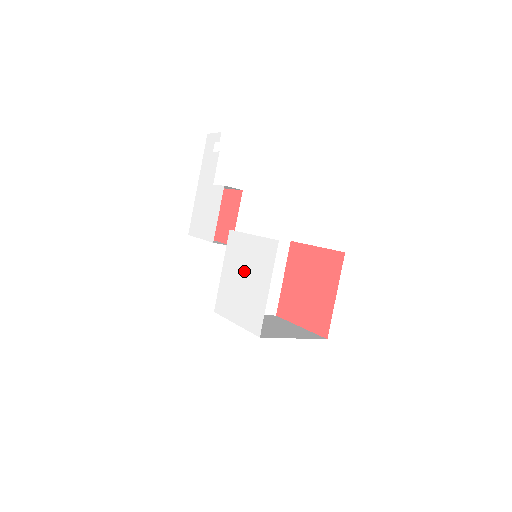
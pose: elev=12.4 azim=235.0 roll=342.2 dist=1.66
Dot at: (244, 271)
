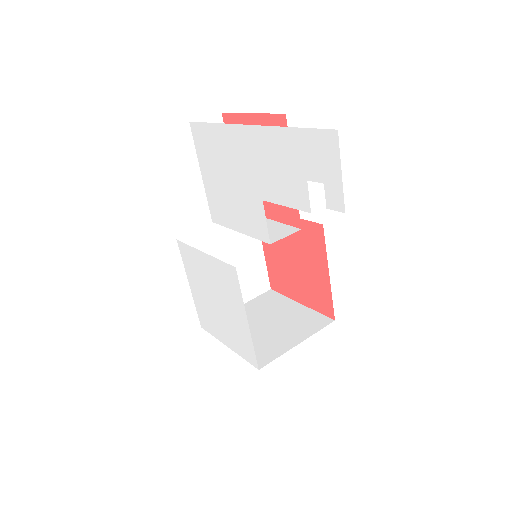
Dot at: (220, 304)
